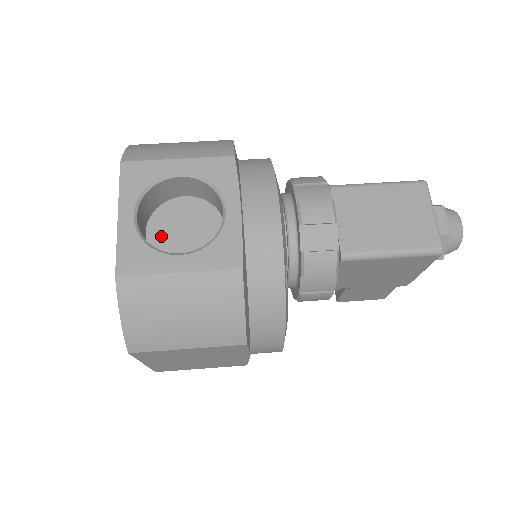
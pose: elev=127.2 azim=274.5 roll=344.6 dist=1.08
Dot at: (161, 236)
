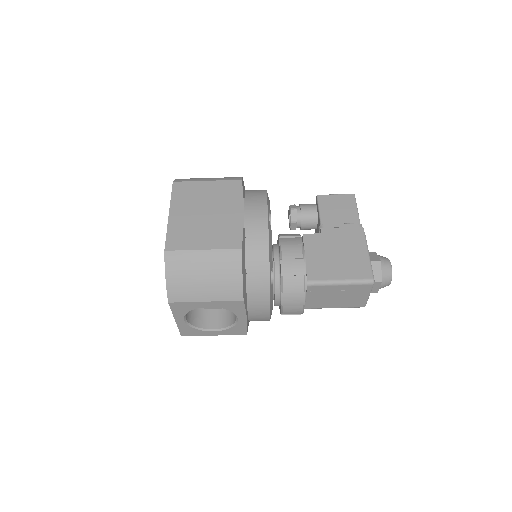
Dot at: occluded
